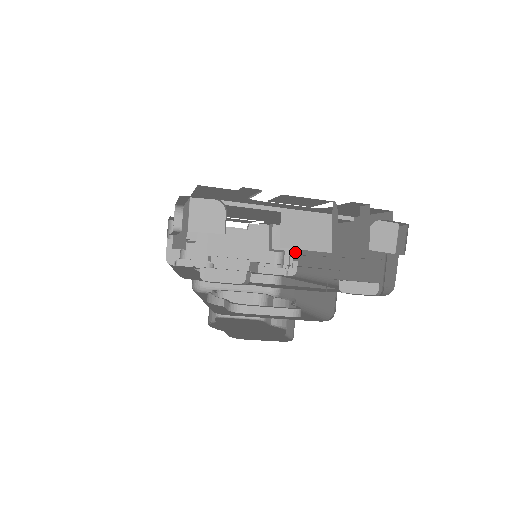
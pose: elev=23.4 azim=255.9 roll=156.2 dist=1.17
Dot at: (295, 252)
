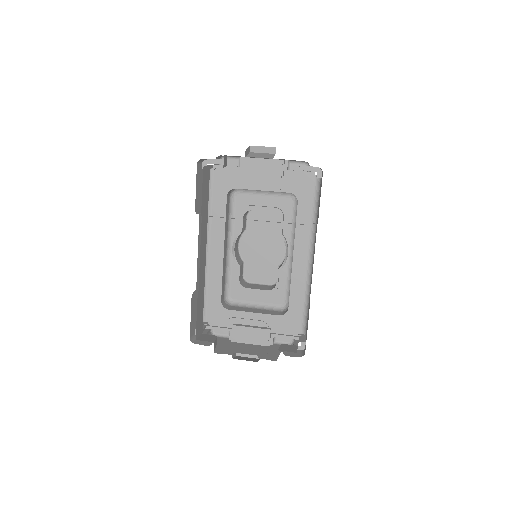
Dot at: occluded
